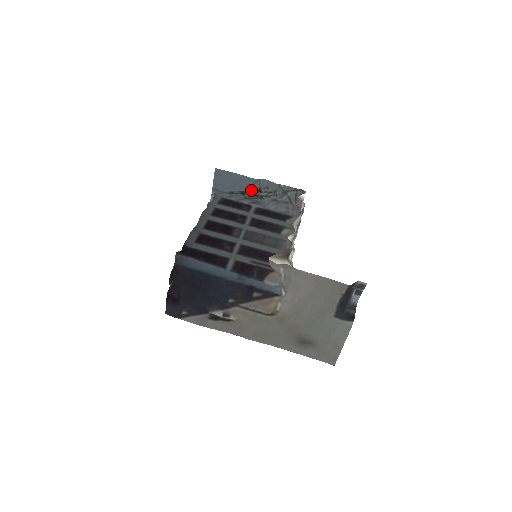
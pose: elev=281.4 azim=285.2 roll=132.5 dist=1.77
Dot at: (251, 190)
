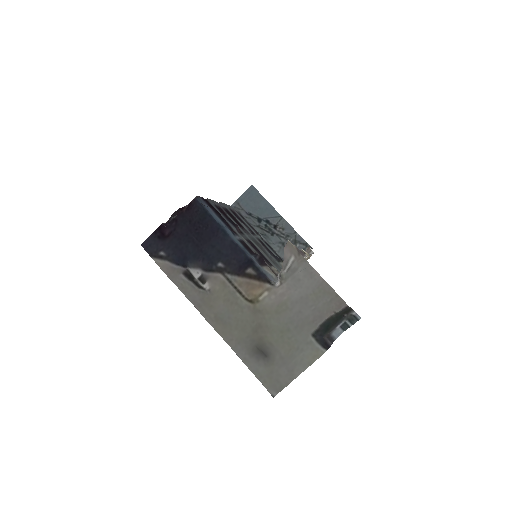
Dot at: (269, 222)
